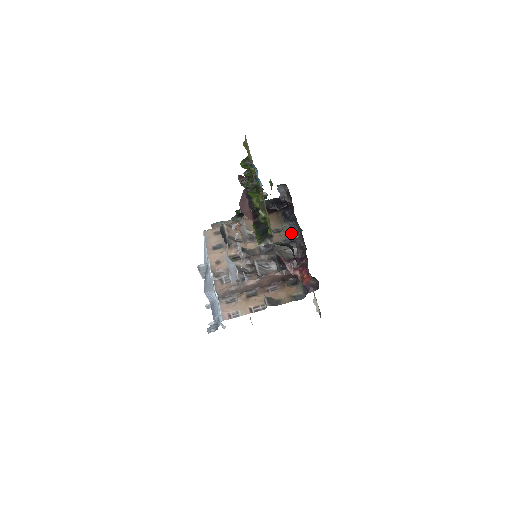
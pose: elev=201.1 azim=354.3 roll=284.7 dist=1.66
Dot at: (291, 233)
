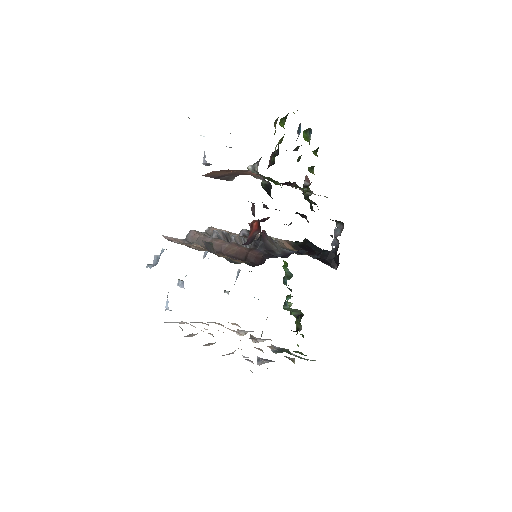
Dot at: (304, 254)
